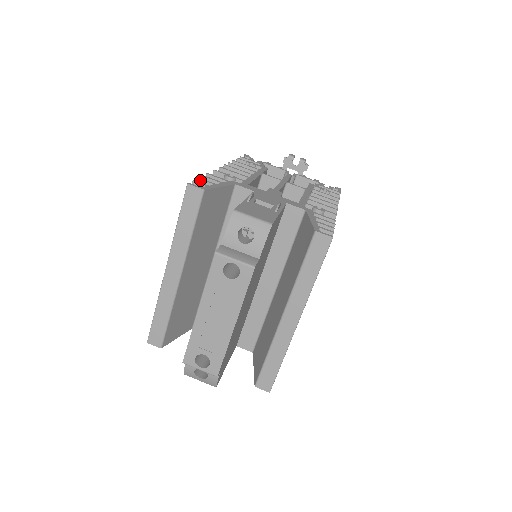
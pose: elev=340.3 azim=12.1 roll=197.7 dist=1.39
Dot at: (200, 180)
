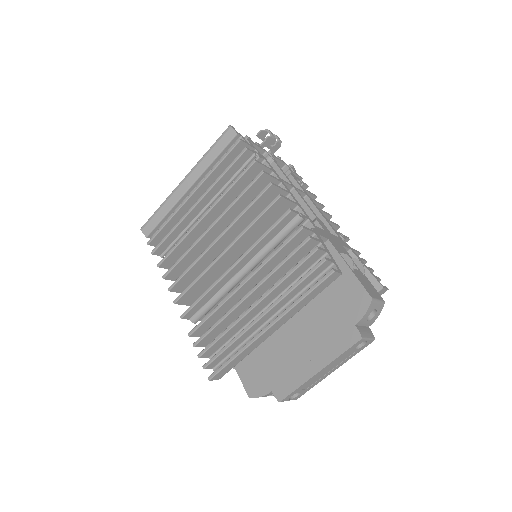
Dot at: (320, 250)
